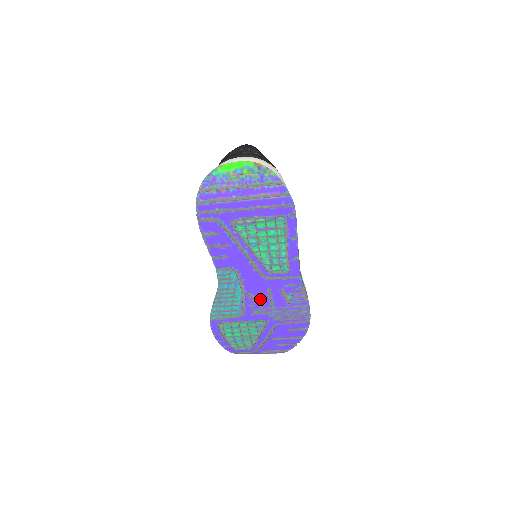
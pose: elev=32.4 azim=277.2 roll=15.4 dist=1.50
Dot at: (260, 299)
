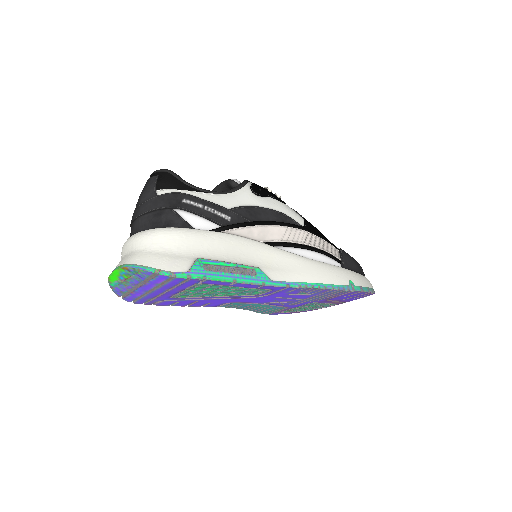
Dot at: (282, 301)
